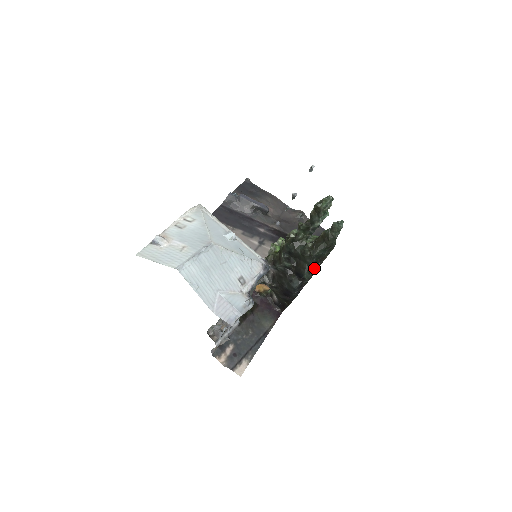
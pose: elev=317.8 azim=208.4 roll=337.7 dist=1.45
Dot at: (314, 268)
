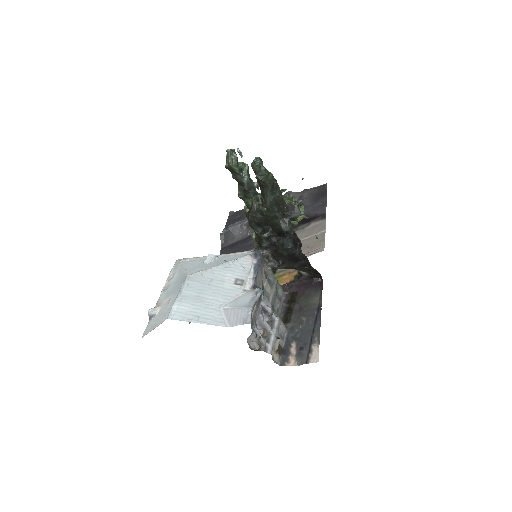
Dot at: (285, 216)
